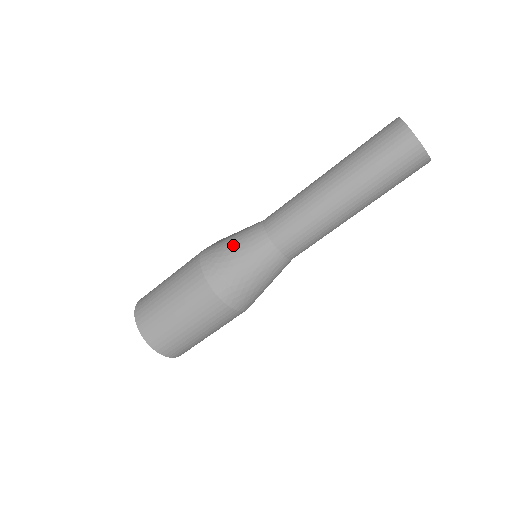
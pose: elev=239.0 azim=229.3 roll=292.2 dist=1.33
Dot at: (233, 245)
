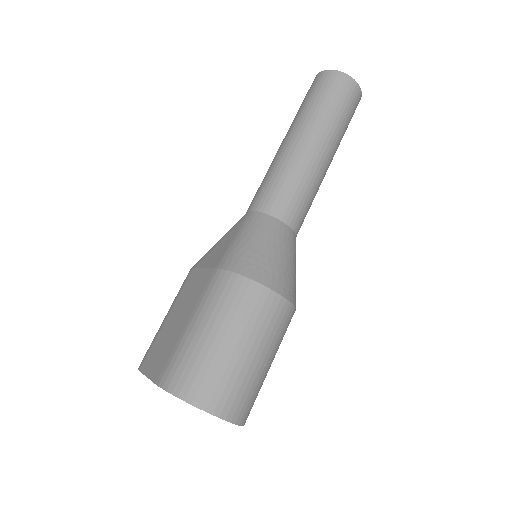
Dot at: (253, 241)
